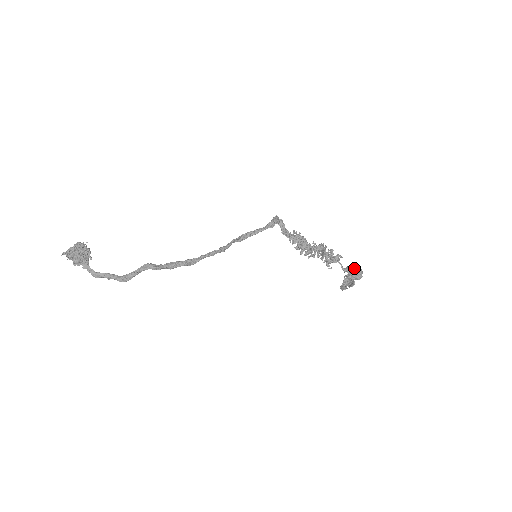
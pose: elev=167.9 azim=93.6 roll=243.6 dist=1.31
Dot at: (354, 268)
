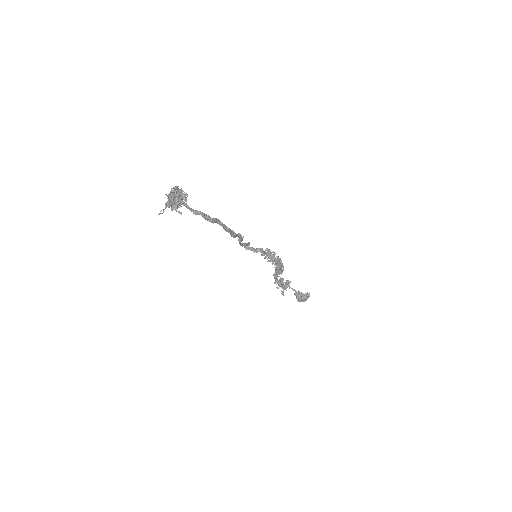
Dot at: occluded
